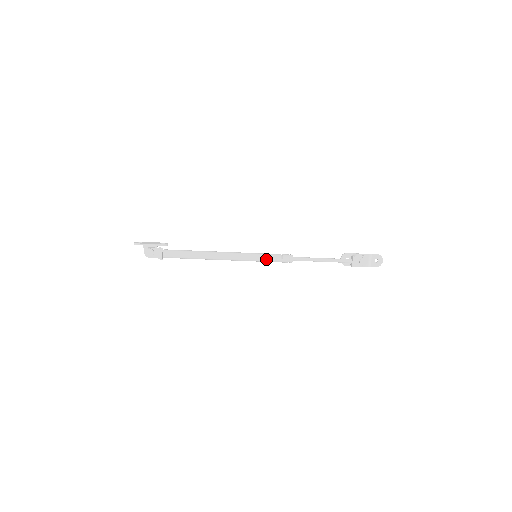
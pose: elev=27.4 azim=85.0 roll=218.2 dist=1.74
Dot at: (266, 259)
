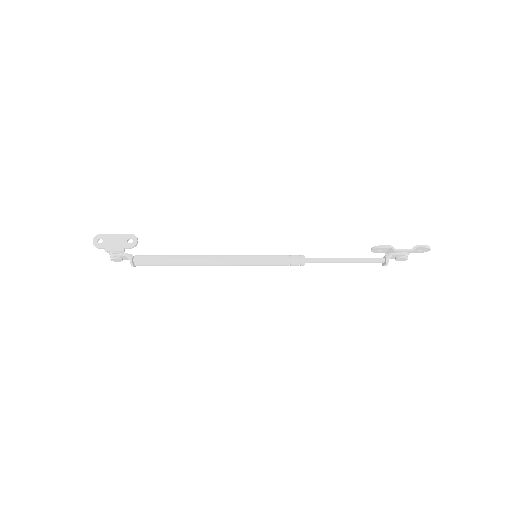
Dot at: (269, 265)
